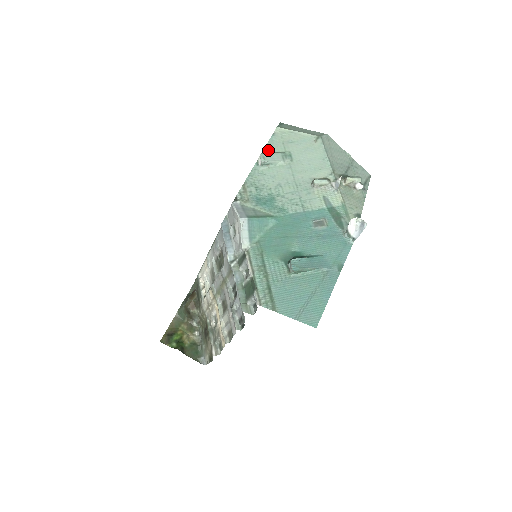
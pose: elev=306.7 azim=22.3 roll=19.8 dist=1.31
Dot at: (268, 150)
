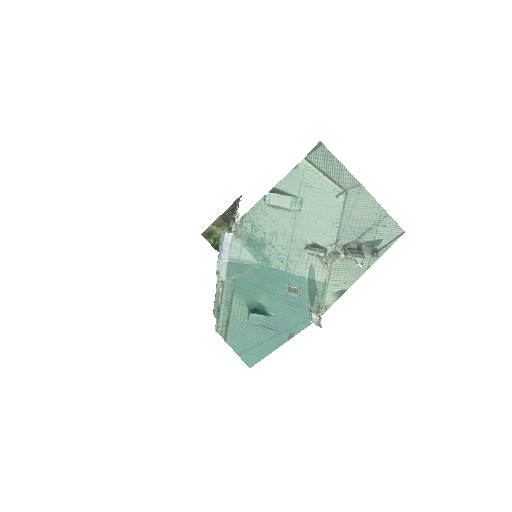
Dot at: (281, 186)
